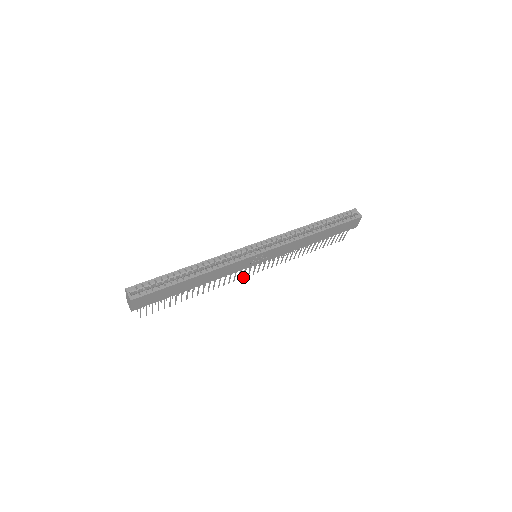
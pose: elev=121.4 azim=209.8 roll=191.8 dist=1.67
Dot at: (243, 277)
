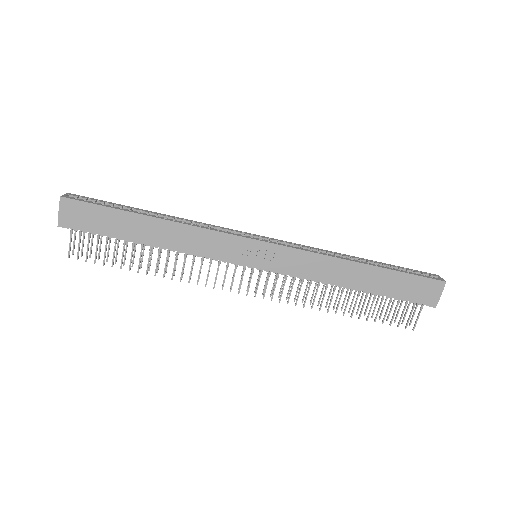
Dot at: (230, 288)
